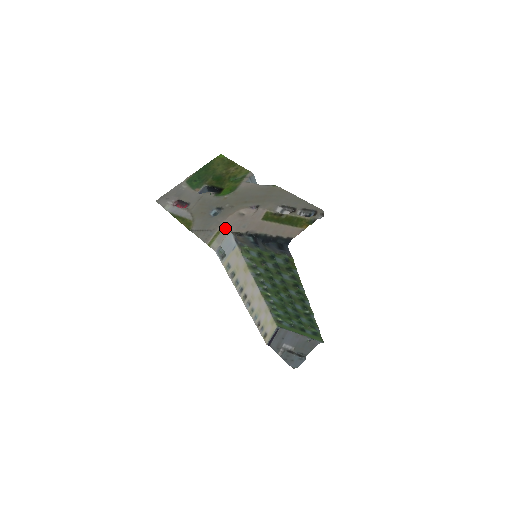
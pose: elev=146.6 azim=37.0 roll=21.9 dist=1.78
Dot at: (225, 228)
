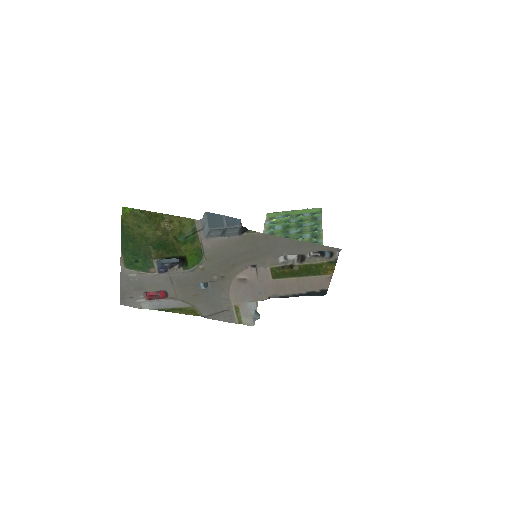
Dot at: (239, 301)
